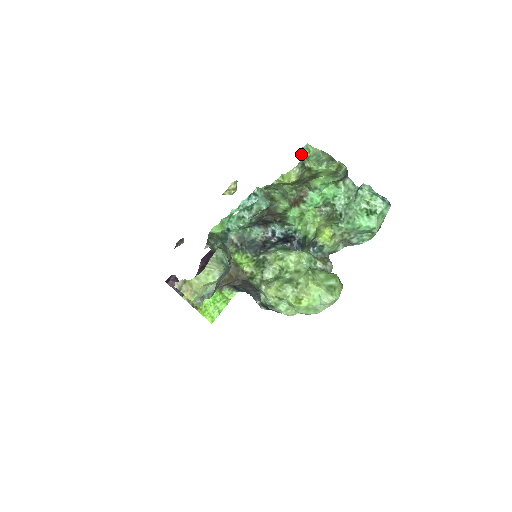
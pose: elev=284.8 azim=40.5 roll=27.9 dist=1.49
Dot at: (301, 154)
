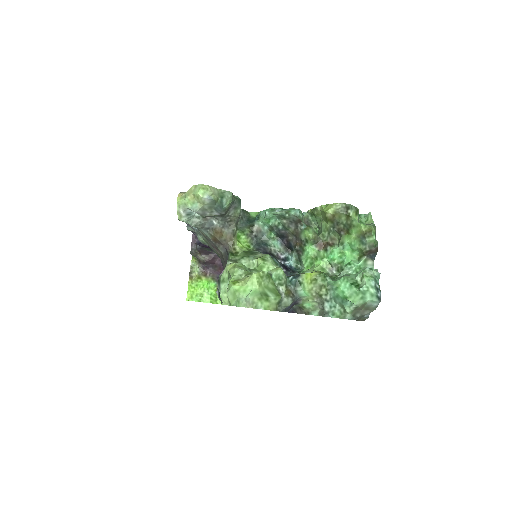
Dot at: (359, 216)
